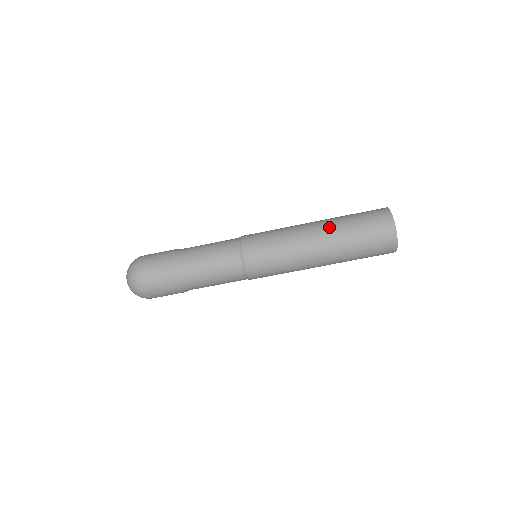
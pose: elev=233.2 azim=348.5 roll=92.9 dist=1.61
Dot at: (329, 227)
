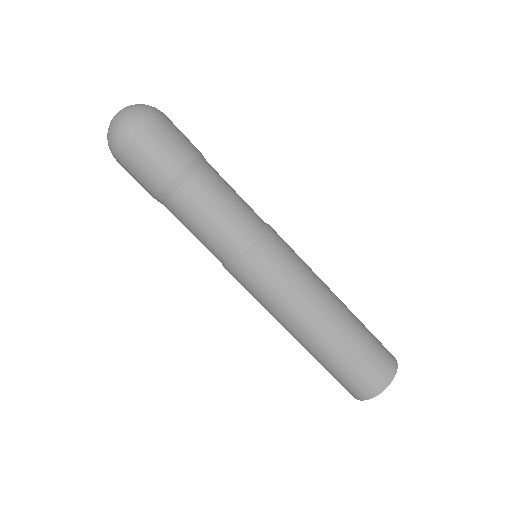
Dot at: (345, 319)
